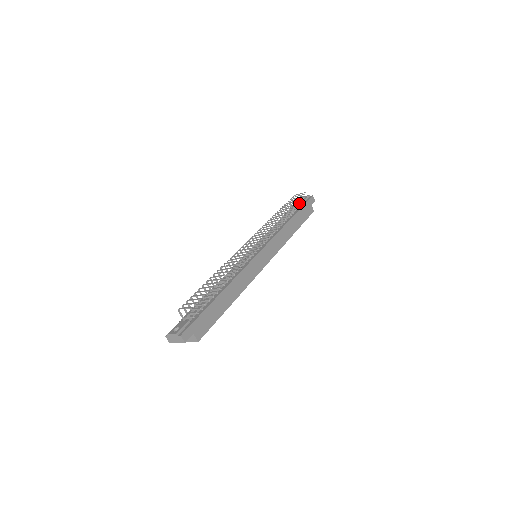
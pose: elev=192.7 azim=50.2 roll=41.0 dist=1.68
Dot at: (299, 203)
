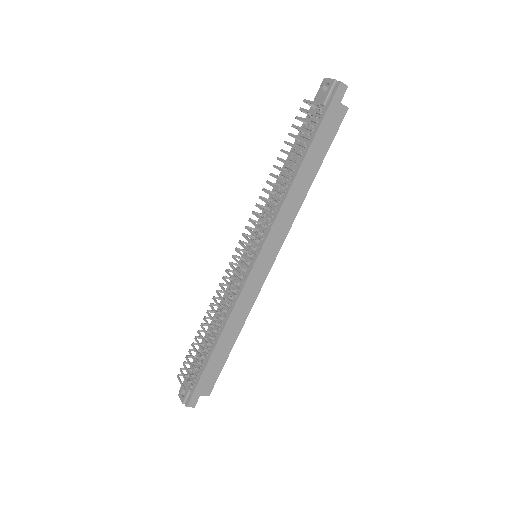
Dot at: occluded
